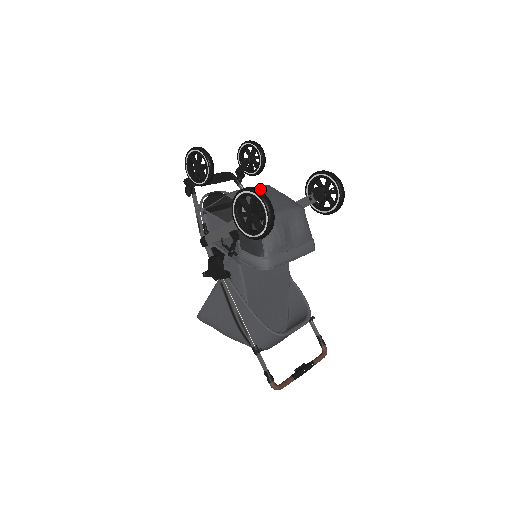
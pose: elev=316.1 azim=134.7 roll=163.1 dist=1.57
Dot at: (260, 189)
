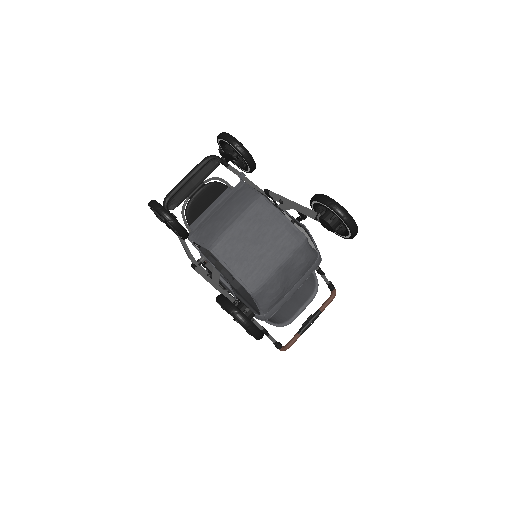
Dot at: (251, 219)
